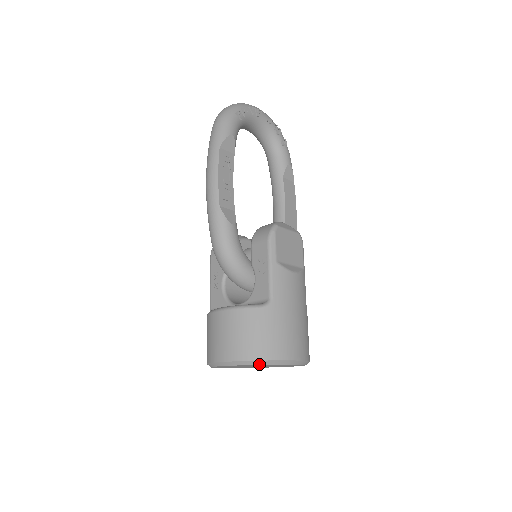
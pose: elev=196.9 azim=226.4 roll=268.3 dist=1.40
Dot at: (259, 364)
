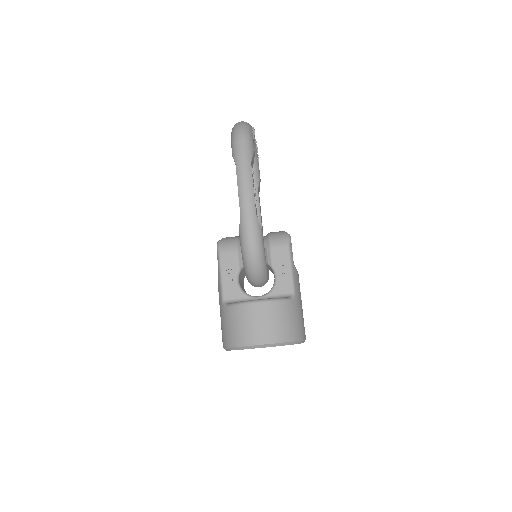
Dot at: (291, 344)
